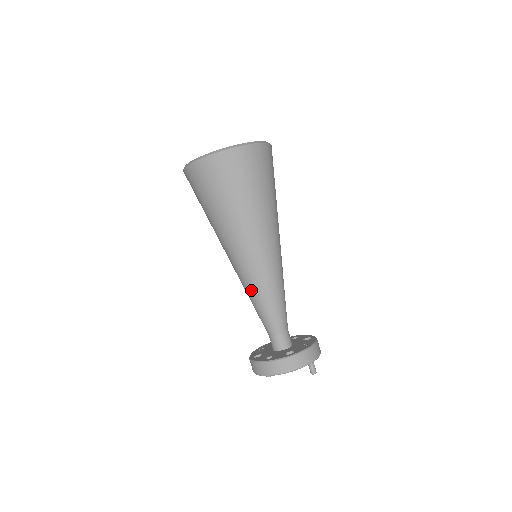
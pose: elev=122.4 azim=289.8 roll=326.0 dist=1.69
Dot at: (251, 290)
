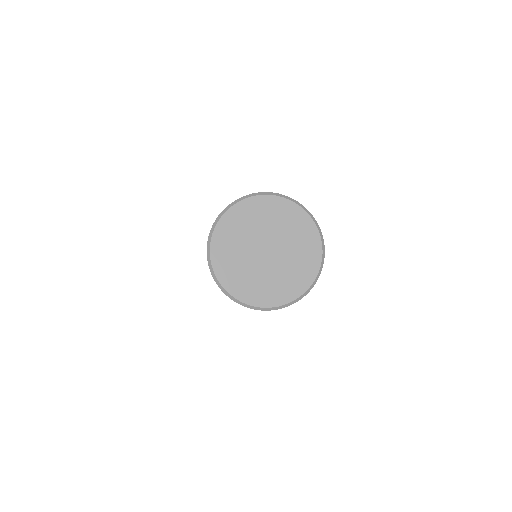
Dot at: occluded
